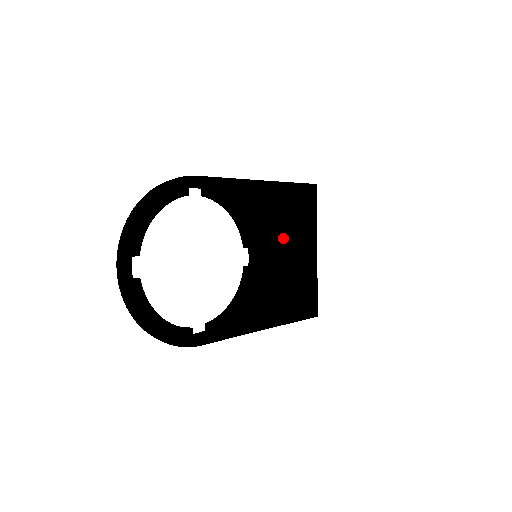
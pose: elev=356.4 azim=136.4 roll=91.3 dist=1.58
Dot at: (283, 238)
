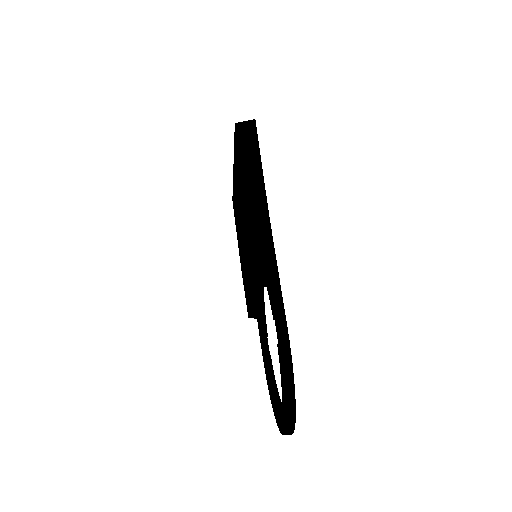
Dot at: occluded
